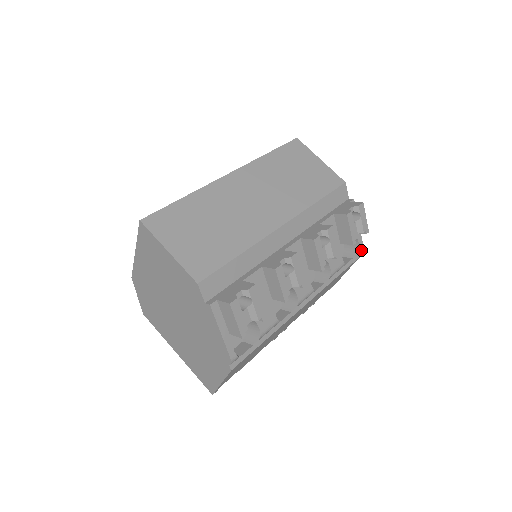
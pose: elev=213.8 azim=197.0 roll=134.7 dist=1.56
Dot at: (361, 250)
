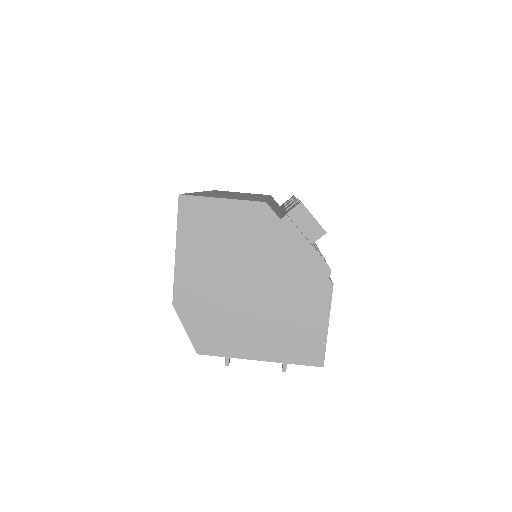
Dot at: occluded
